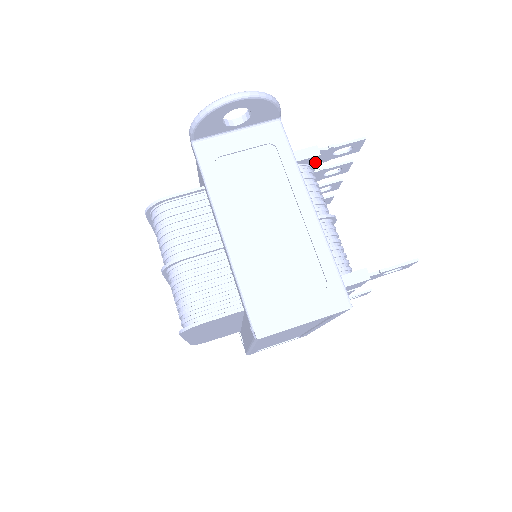
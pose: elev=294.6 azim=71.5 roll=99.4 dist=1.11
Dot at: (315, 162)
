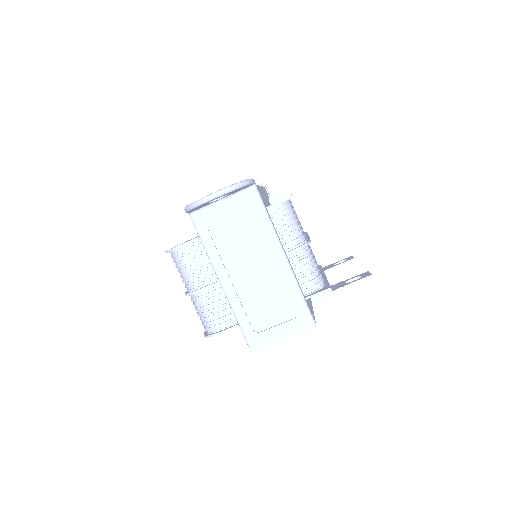
Dot at: occluded
